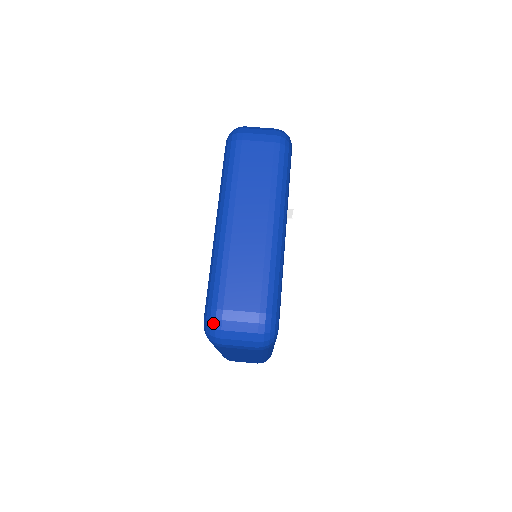
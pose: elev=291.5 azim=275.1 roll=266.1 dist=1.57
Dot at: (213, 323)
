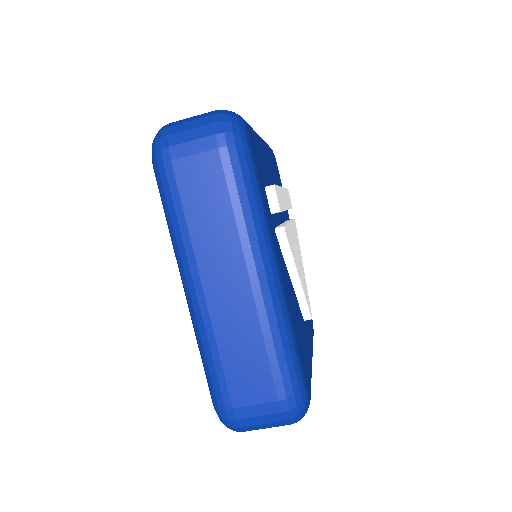
Dot at: (227, 423)
